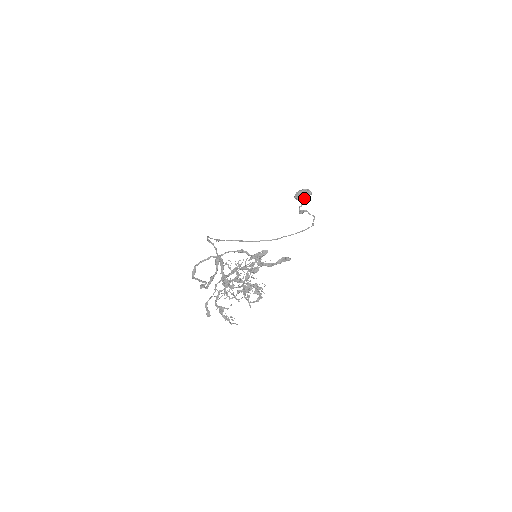
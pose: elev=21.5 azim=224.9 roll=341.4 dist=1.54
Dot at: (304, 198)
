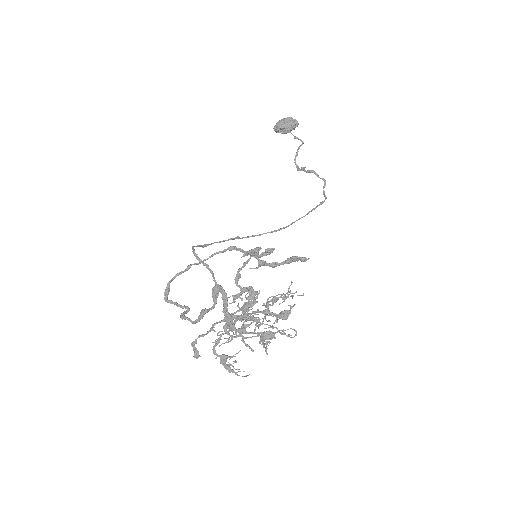
Dot at: occluded
